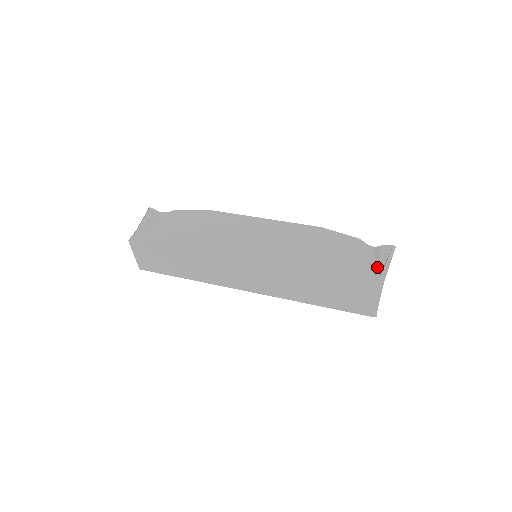
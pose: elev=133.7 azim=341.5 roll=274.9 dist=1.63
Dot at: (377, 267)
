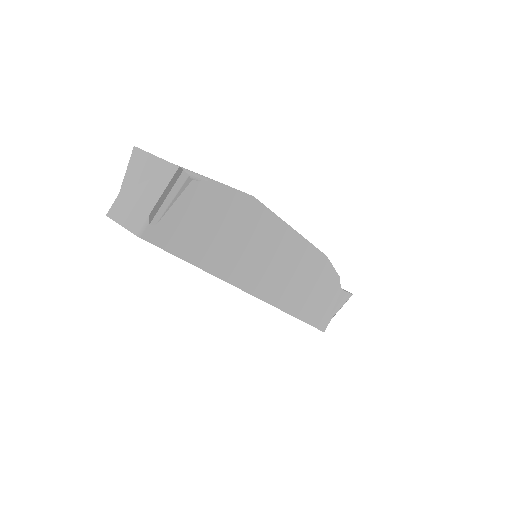
Dot at: (333, 314)
